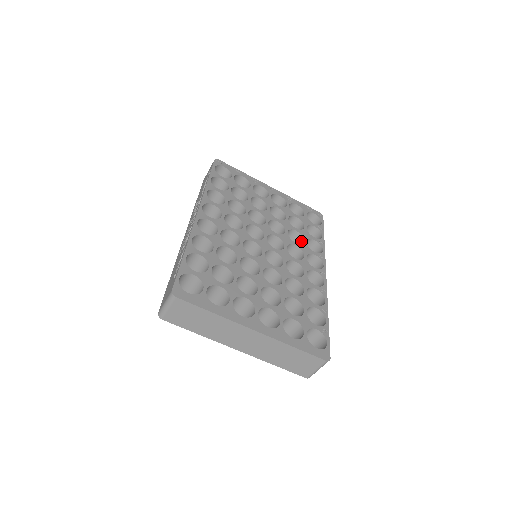
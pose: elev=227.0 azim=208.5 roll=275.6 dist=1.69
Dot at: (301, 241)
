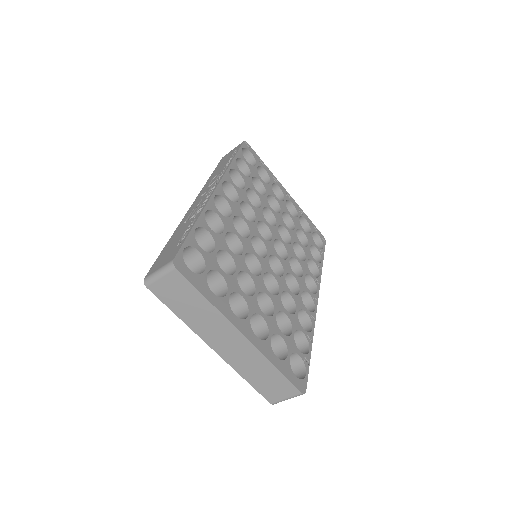
Dot at: (302, 258)
